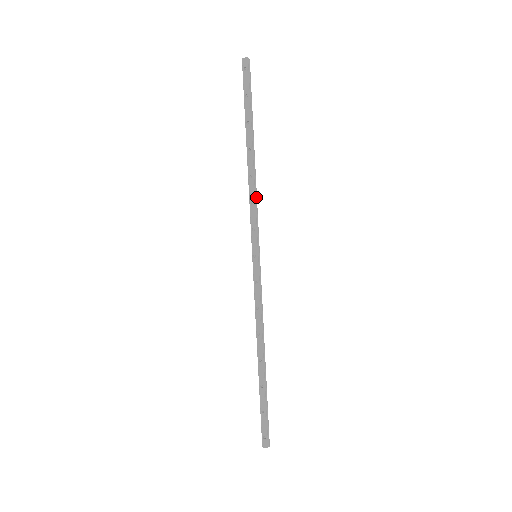
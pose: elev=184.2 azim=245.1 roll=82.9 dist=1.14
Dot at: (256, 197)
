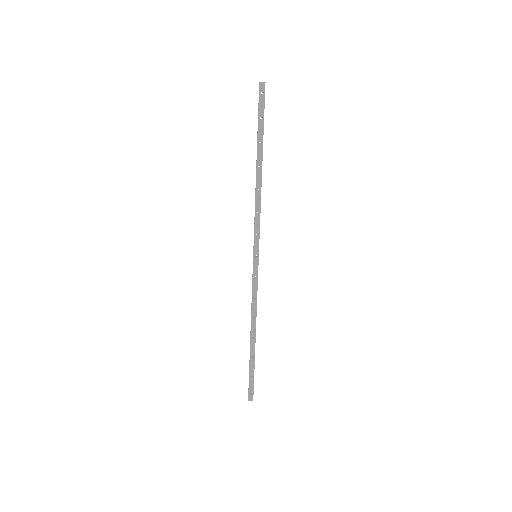
Dot at: (260, 207)
